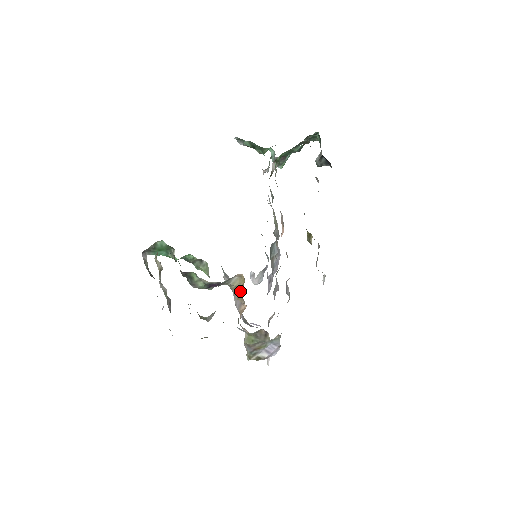
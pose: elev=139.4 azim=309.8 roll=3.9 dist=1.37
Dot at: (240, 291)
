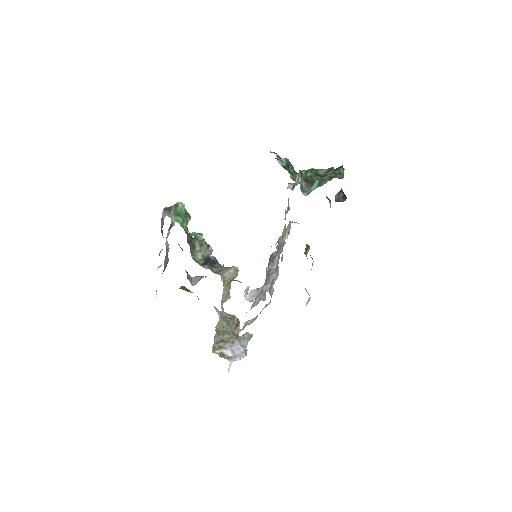
Dot at: (230, 281)
